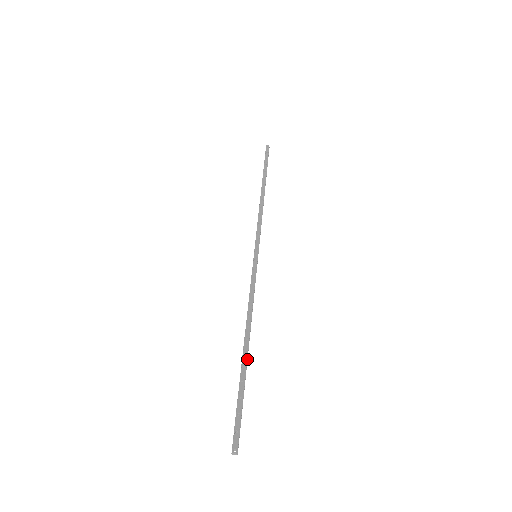
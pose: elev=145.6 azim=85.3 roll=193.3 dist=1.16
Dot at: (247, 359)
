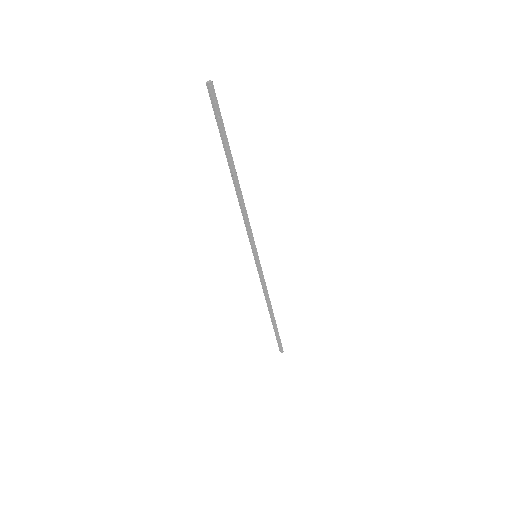
Dot at: (274, 318)
